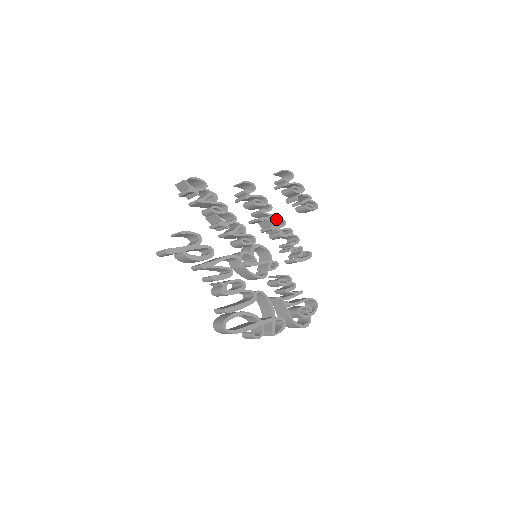
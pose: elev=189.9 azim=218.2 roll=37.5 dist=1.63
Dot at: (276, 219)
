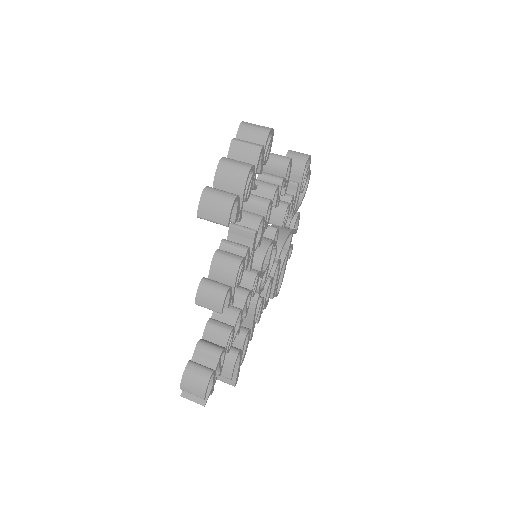
Dot at: (250, 228)
